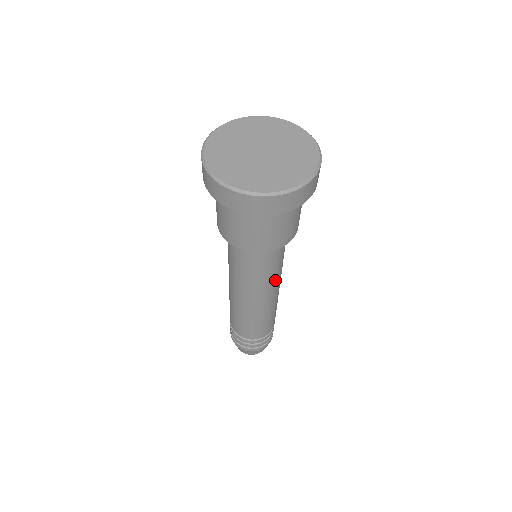
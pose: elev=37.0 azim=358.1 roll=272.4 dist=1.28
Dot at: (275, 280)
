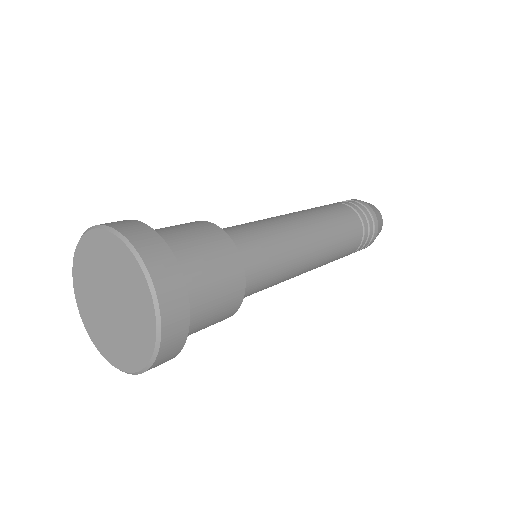
Dot at: occluded
